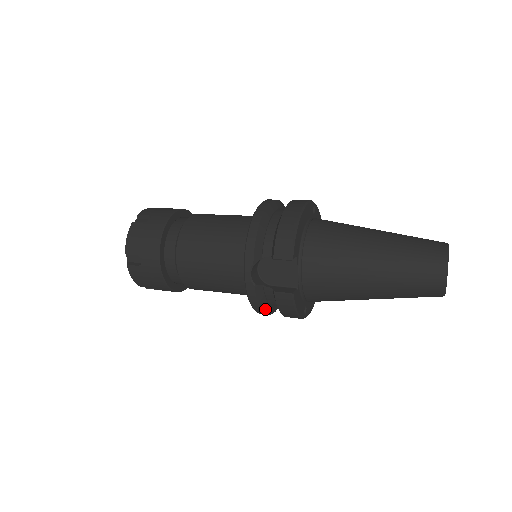
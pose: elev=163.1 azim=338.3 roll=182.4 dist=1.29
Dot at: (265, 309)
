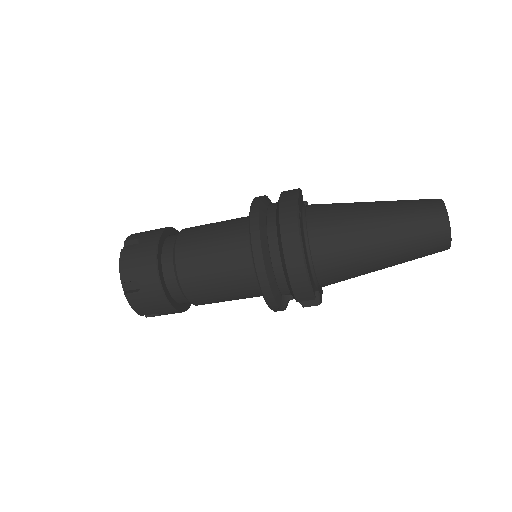
Dot at: occluded
